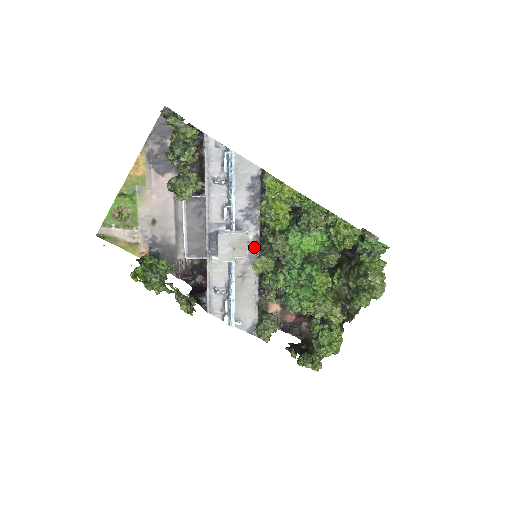
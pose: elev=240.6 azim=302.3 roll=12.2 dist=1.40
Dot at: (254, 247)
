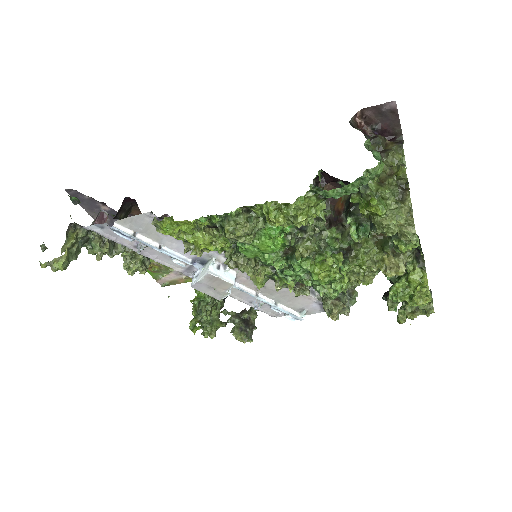
Dot at: occluded
